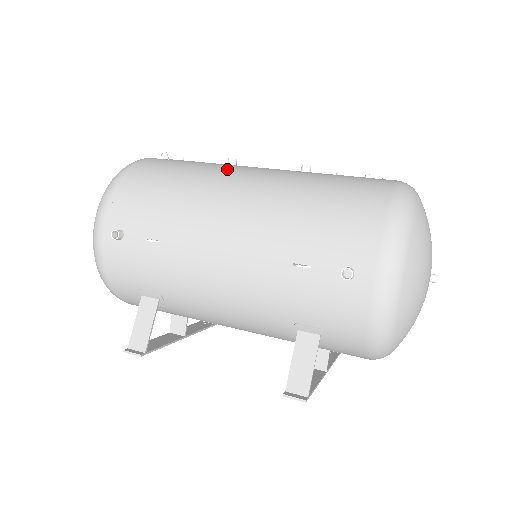
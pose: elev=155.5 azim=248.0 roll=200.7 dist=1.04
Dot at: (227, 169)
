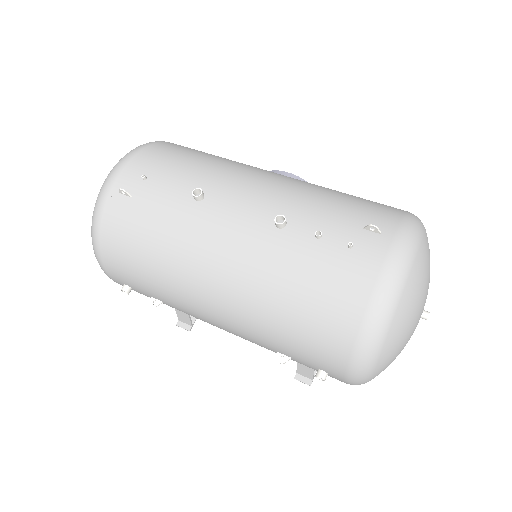
Dot at: (194, 239)
